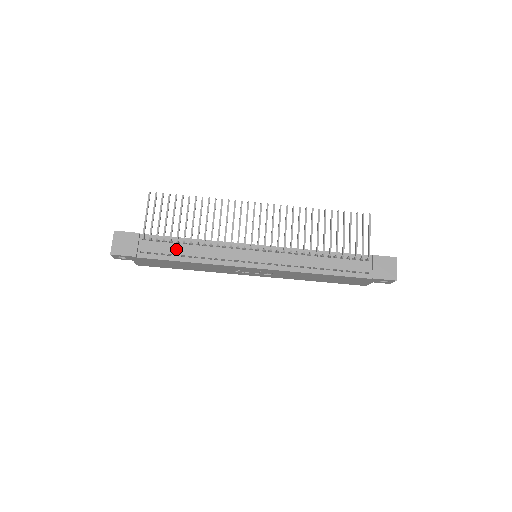
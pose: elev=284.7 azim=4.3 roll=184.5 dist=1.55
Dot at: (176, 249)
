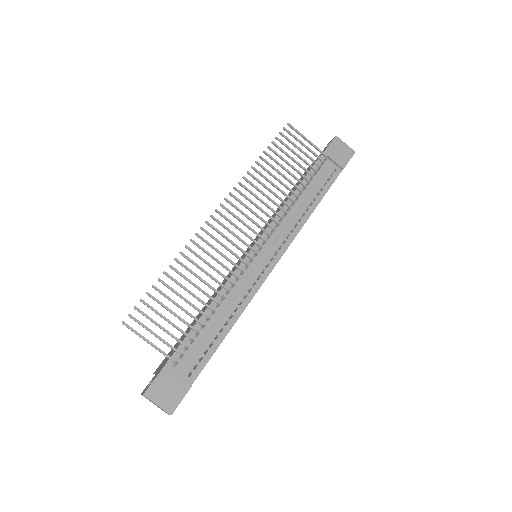
Dot at: (209, 333)
